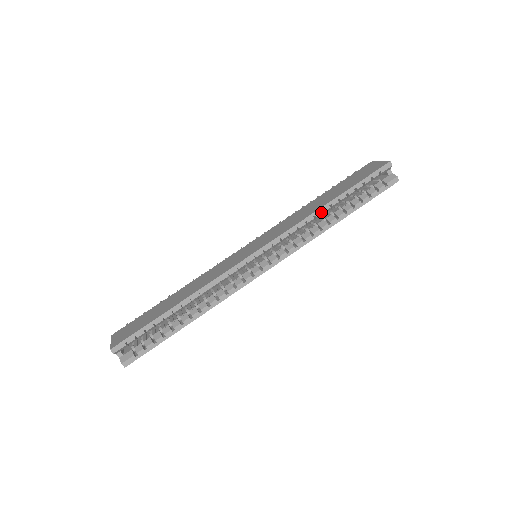
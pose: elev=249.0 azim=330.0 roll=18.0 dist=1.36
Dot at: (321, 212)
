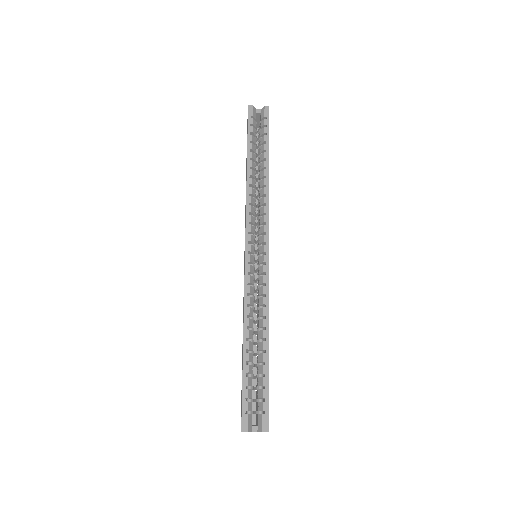
Dot at: (250, 178)
